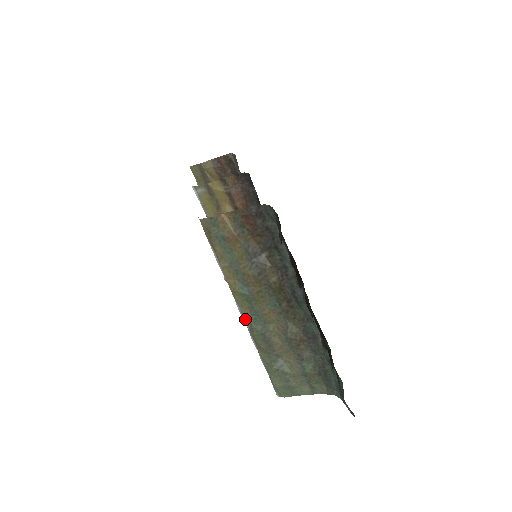
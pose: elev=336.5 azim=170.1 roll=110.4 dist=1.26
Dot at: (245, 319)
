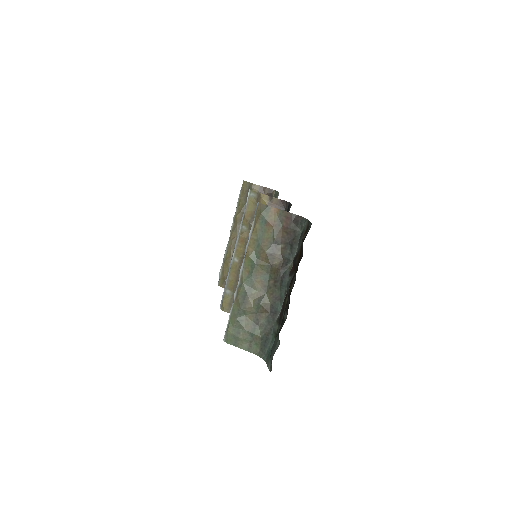
Dot at: (241, 278)
